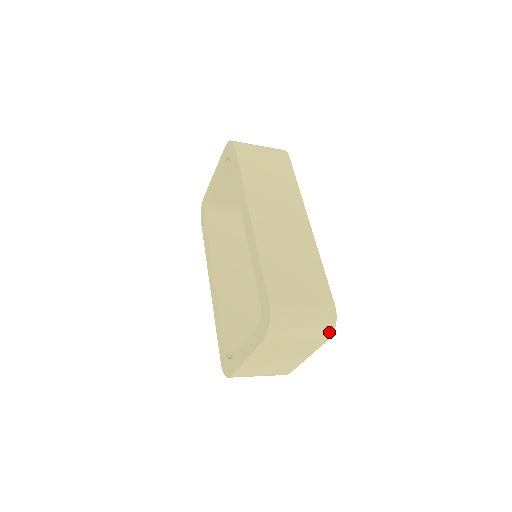
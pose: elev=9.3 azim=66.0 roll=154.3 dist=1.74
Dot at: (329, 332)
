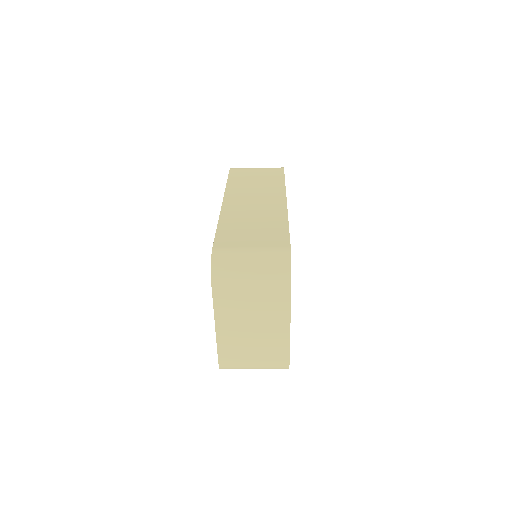
Dot at: (285, 273)
